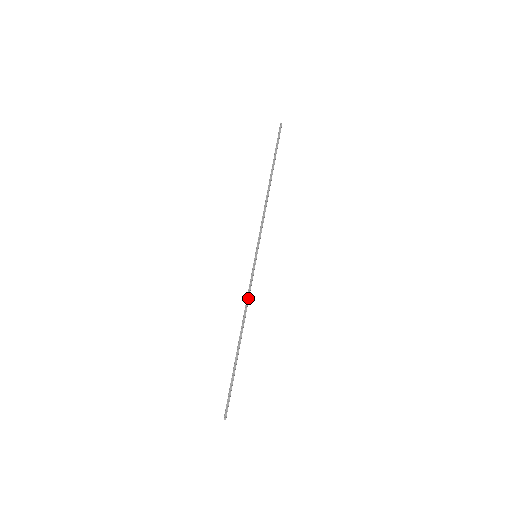
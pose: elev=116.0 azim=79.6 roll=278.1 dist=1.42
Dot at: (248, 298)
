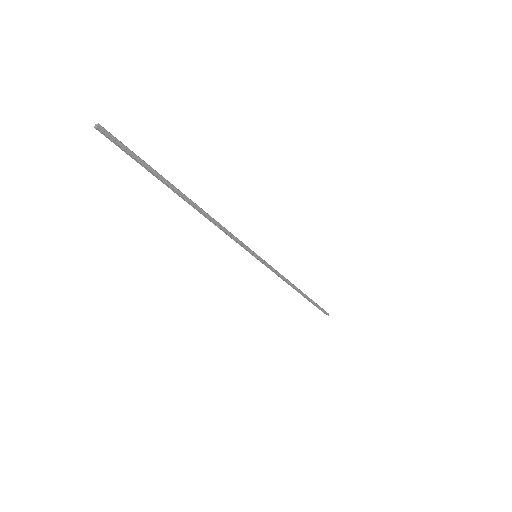
Dot at: (226, 229)
